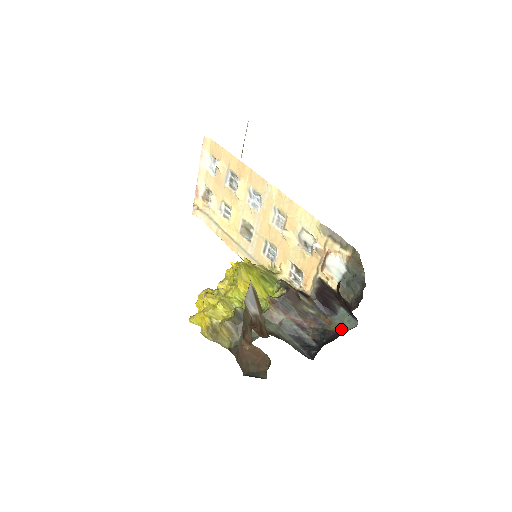
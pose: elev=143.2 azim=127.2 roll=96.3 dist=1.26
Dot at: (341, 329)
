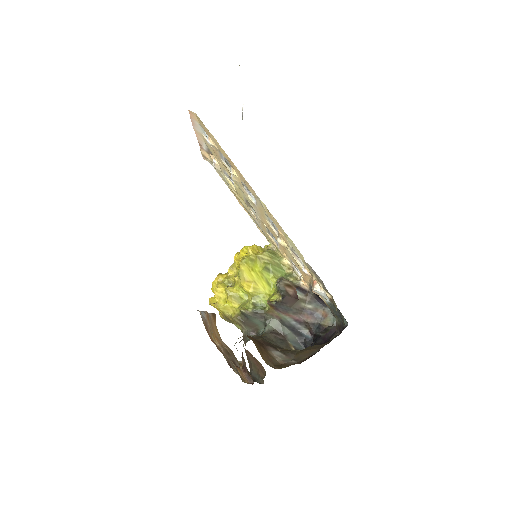
Dot at: (334, 324)
